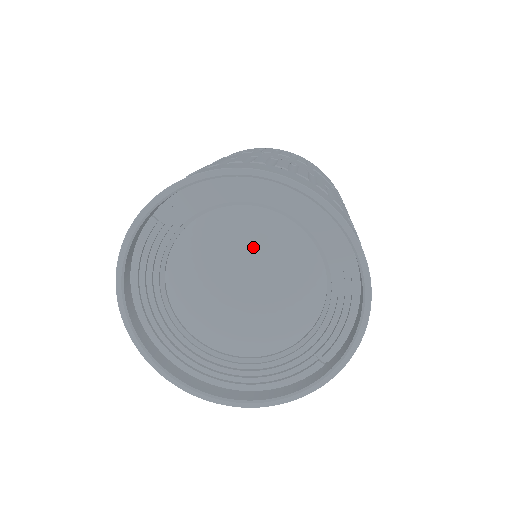
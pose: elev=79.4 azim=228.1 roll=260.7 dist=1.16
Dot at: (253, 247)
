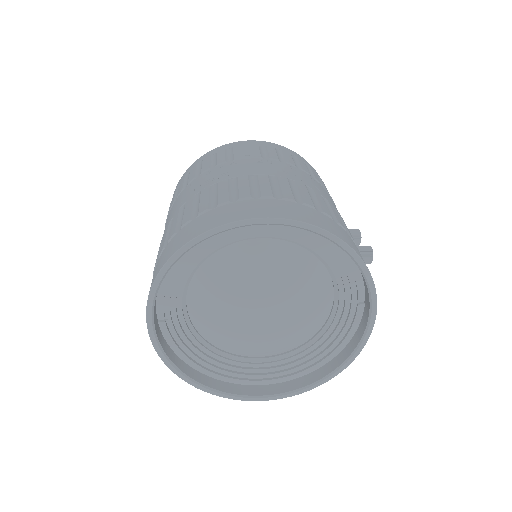
Dot at: (239, 281)
